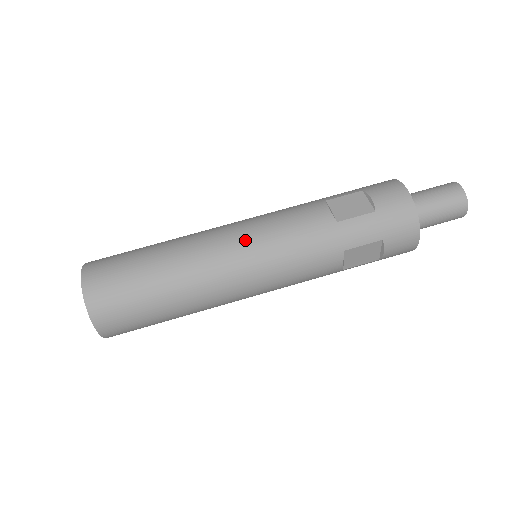
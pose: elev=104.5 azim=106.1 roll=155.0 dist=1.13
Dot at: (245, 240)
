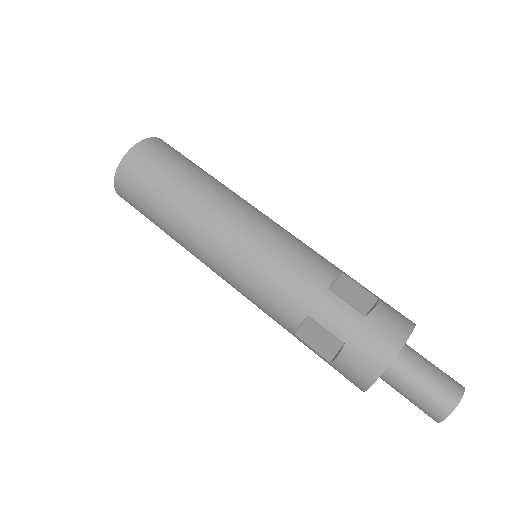
Dot at: (256, 227)
